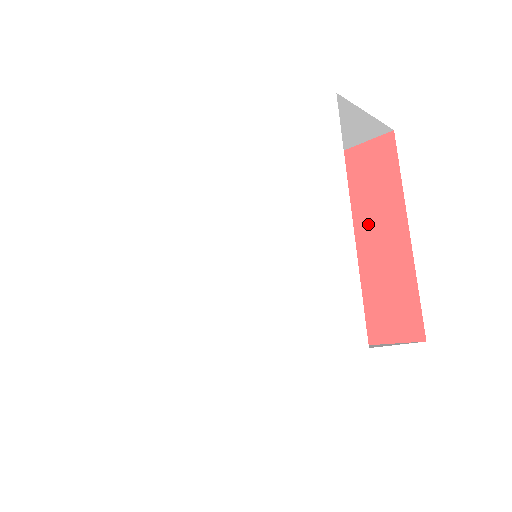
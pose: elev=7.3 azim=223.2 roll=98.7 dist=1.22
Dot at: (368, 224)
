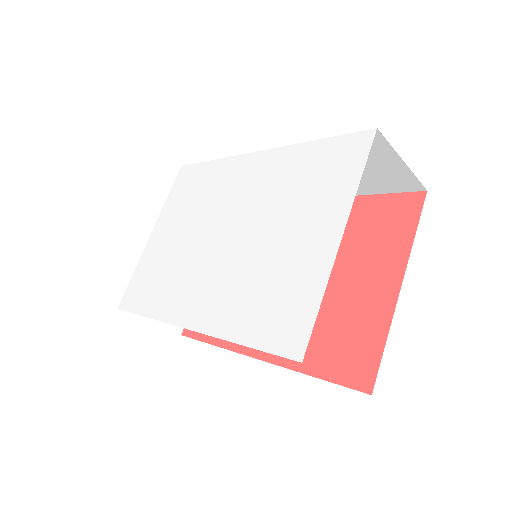
Dot at: (368, 267)
